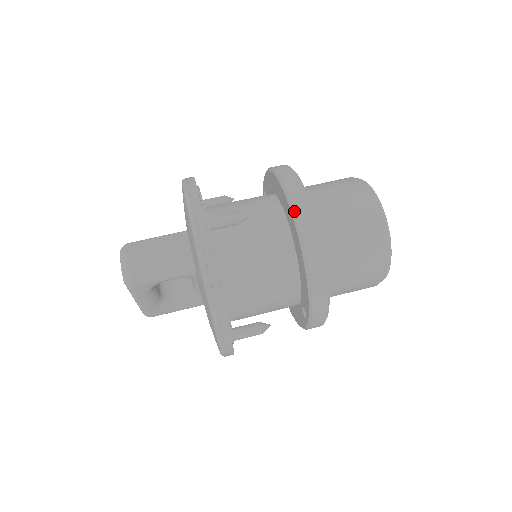
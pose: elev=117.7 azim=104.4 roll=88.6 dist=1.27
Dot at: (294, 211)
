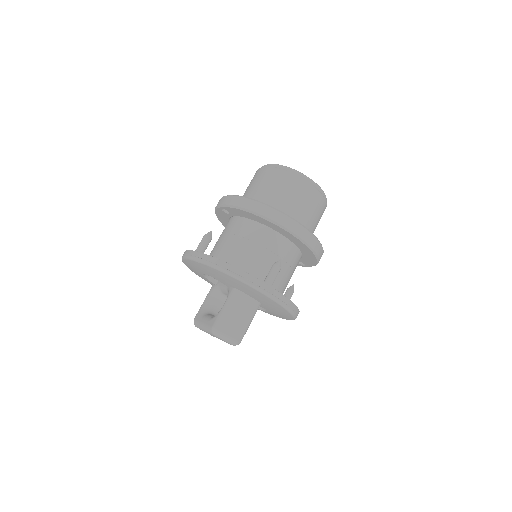
Dot at: (302, 240)
